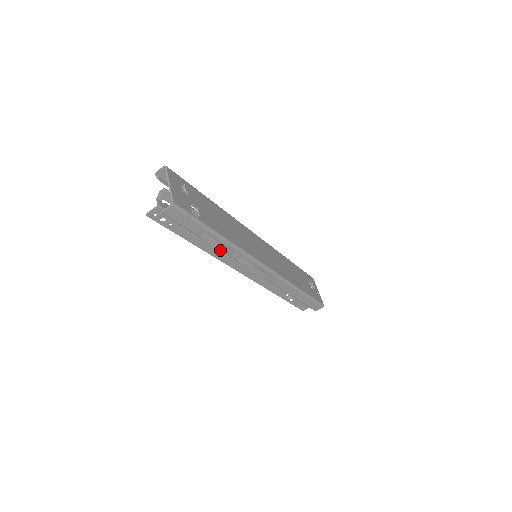
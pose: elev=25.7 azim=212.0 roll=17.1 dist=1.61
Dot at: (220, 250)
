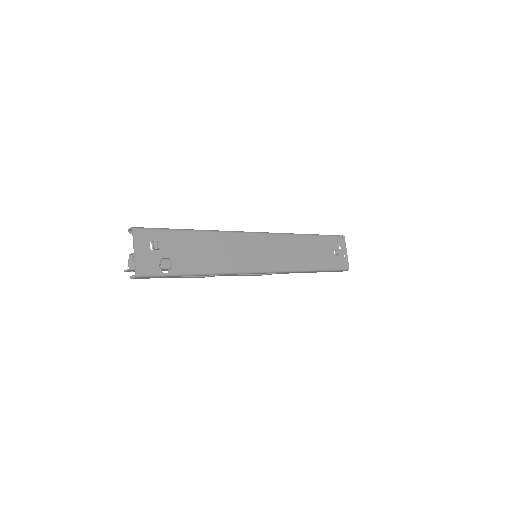
Dot at: occluded
